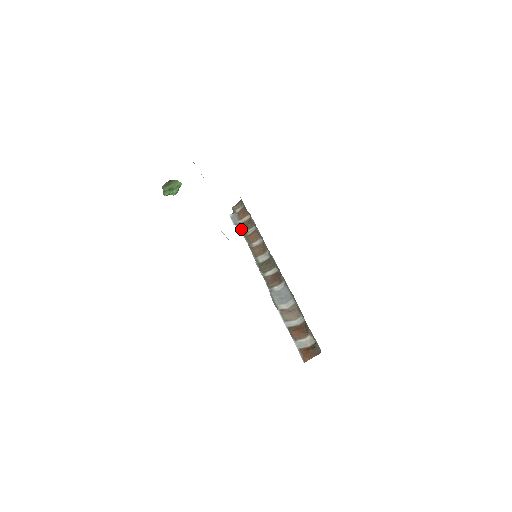
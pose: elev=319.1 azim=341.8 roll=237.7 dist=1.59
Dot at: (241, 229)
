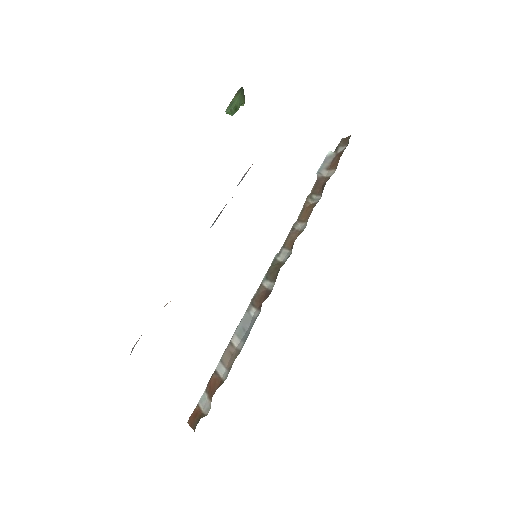
Dot at: (313, 188)
